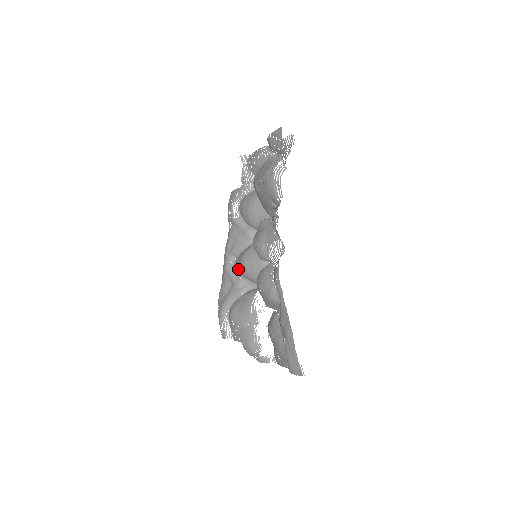
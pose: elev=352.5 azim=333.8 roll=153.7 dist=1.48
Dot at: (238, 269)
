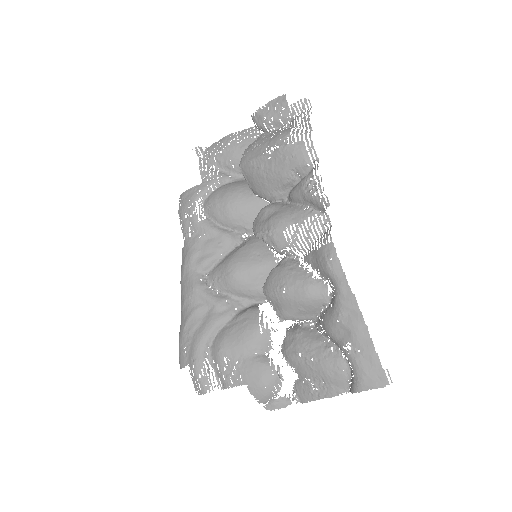
Dot at: (217, 285)
